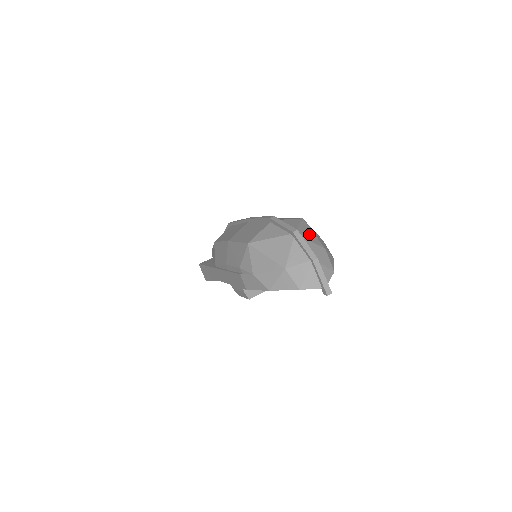
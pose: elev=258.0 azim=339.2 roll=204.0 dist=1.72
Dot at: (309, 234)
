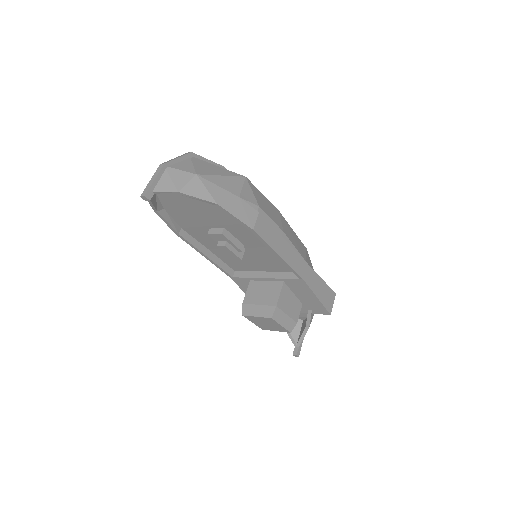
Dot at: (210, 169)
